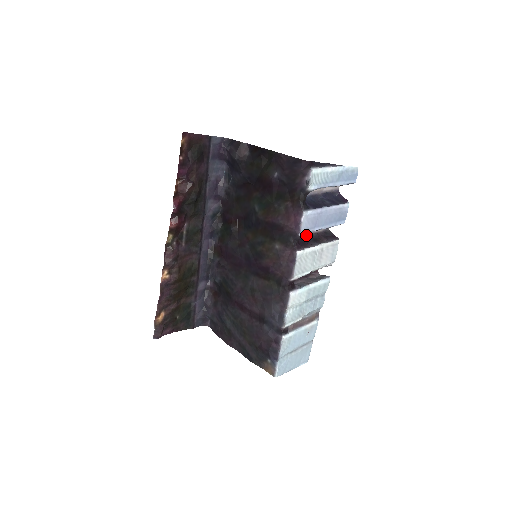
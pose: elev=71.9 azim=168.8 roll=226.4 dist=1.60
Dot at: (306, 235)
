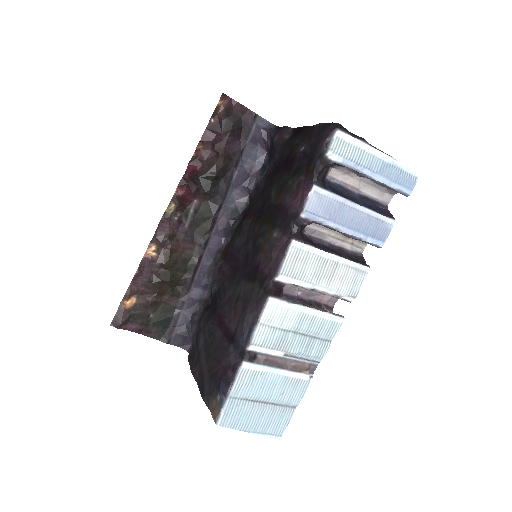
Dot at: (322, 241)
